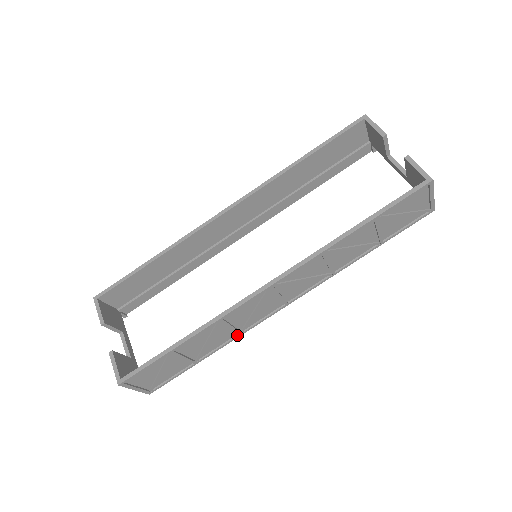
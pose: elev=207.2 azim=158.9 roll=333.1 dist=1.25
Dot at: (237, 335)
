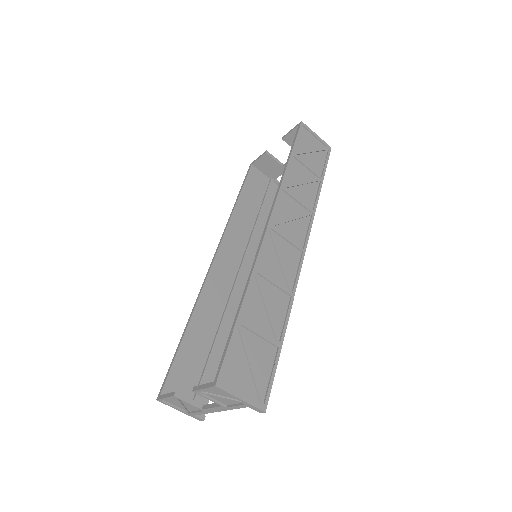
Dot at: (290, 298)
